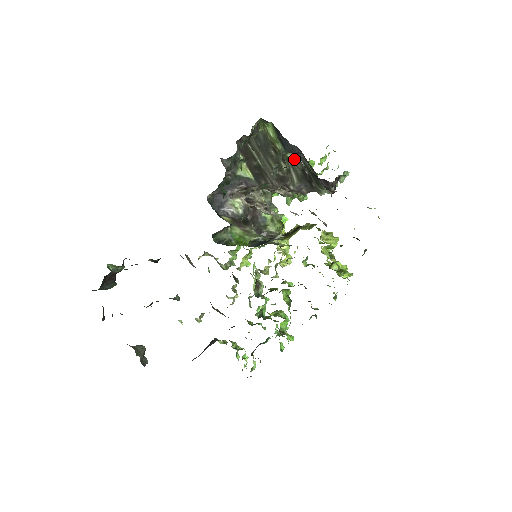
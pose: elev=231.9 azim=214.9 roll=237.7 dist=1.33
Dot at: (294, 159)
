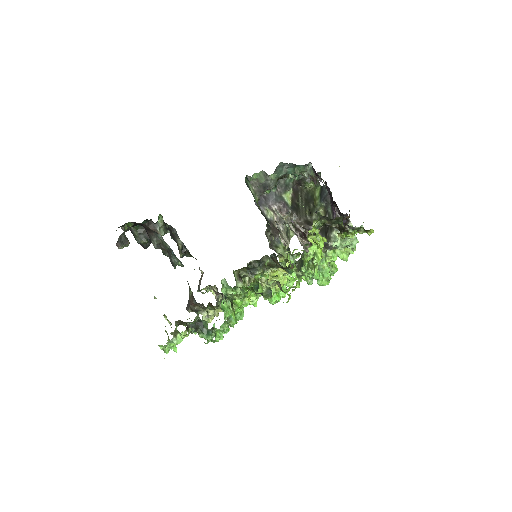
Dot at: occluded
